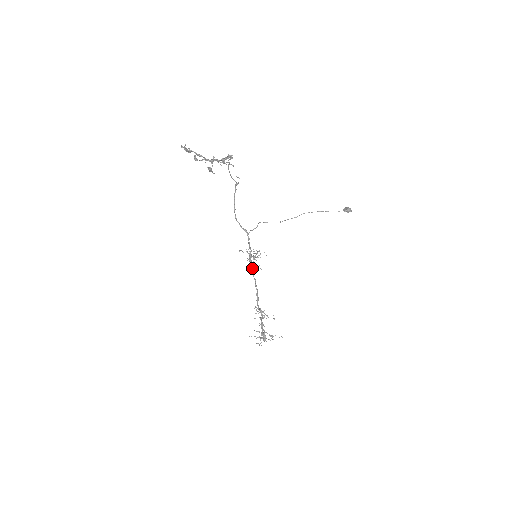
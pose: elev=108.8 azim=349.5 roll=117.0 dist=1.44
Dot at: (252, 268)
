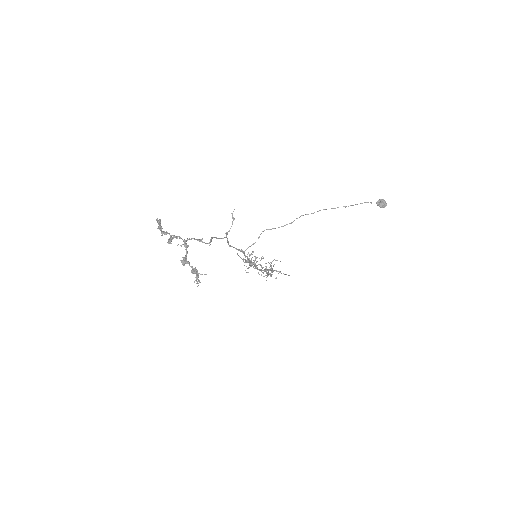
Dot at: occluded
